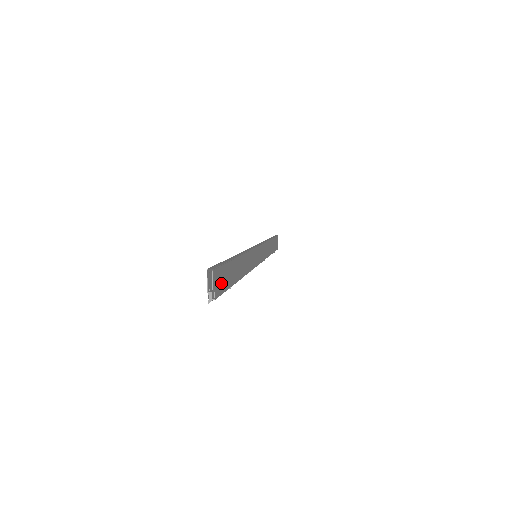
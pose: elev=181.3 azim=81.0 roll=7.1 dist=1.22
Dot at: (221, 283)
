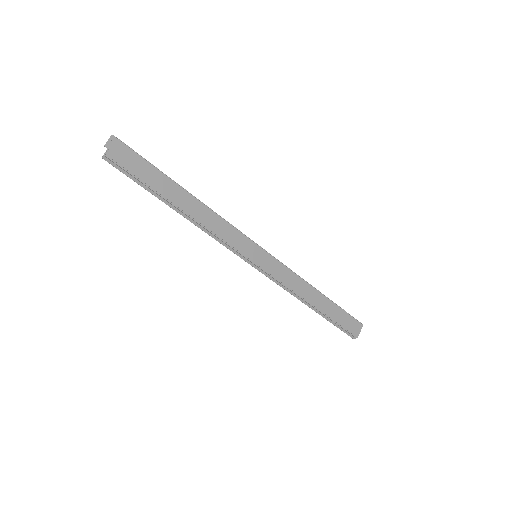
Dot at: (126, 160)
